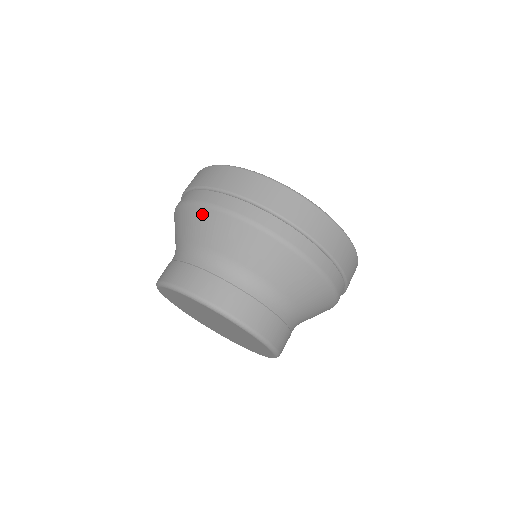
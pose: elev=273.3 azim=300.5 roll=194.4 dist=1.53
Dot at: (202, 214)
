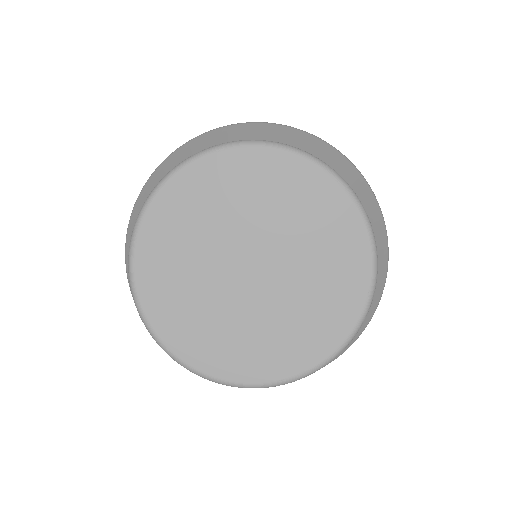
Dot at: (174, 156)
